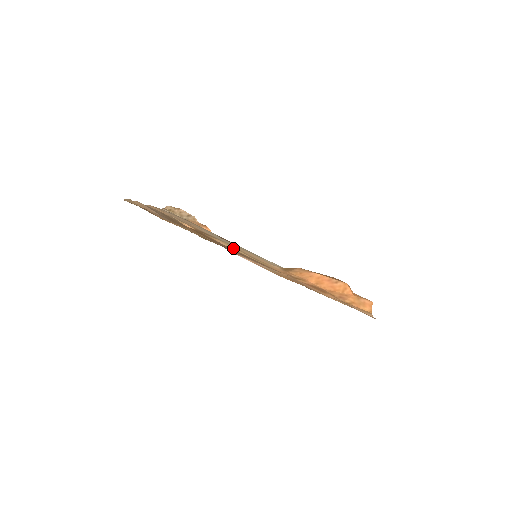
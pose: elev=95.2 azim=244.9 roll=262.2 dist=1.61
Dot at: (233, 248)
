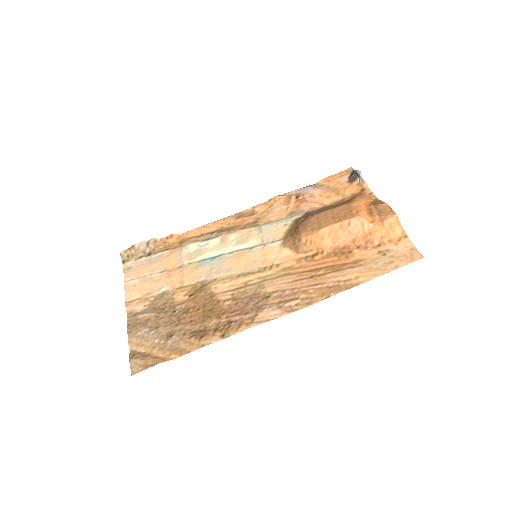
Dot at: (237, 281)
